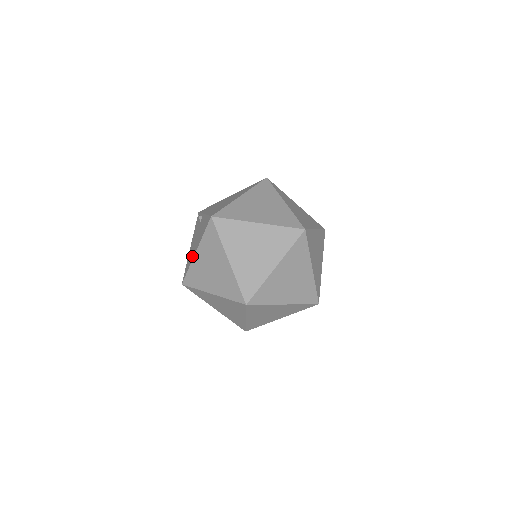
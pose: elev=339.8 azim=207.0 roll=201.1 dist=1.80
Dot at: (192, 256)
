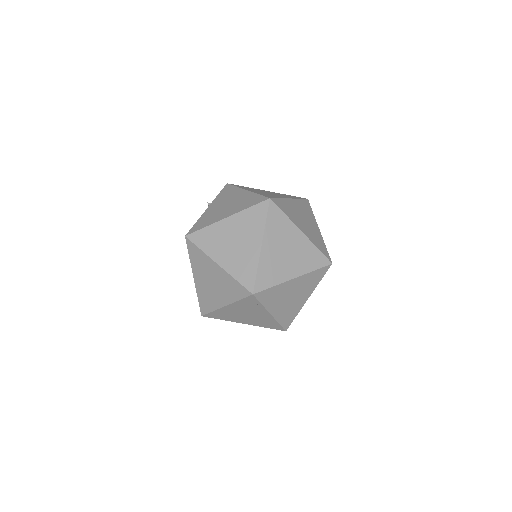
Dot at: occluded
